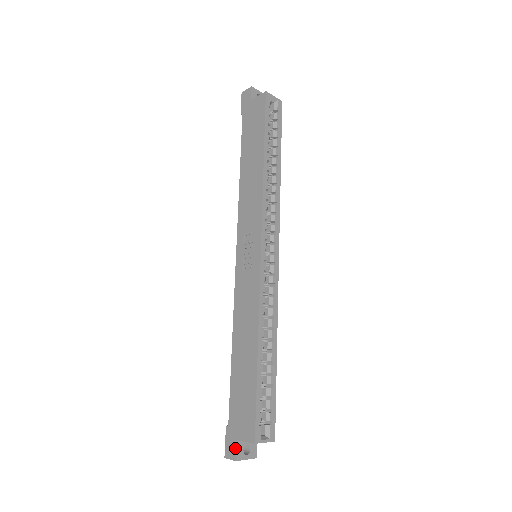
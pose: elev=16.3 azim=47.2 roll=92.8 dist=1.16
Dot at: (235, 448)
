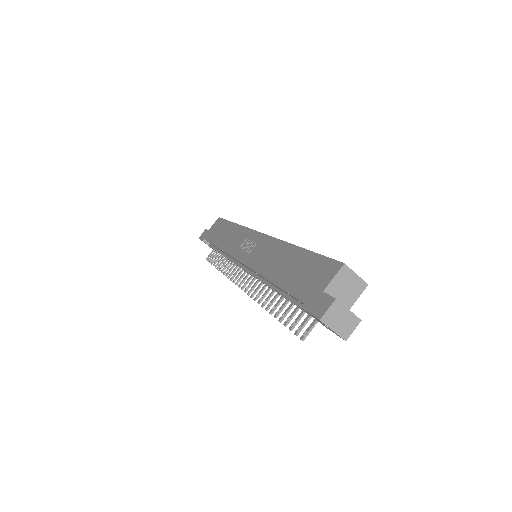
Dot at: (326, 296)
